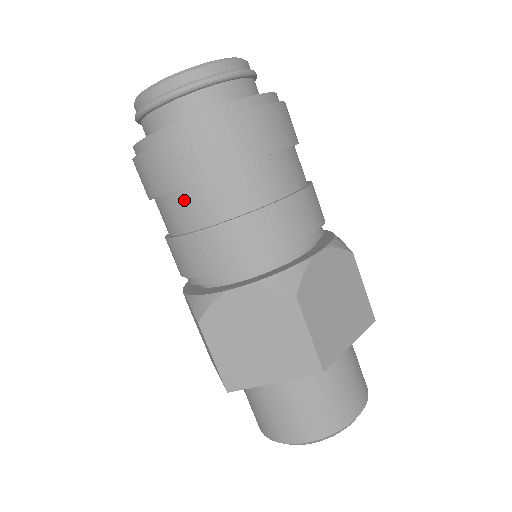
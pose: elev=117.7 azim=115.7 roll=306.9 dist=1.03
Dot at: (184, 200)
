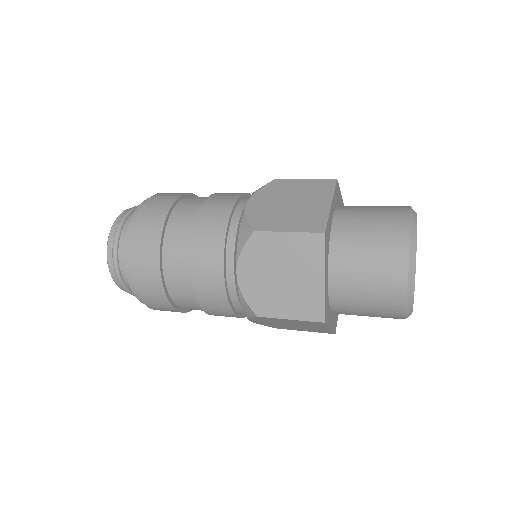
Dot at: (173, 284)
